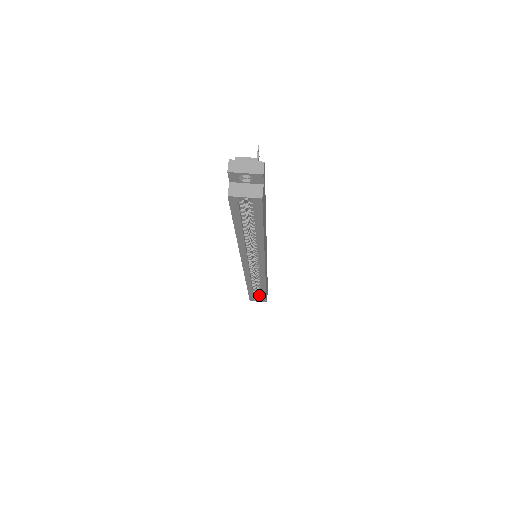
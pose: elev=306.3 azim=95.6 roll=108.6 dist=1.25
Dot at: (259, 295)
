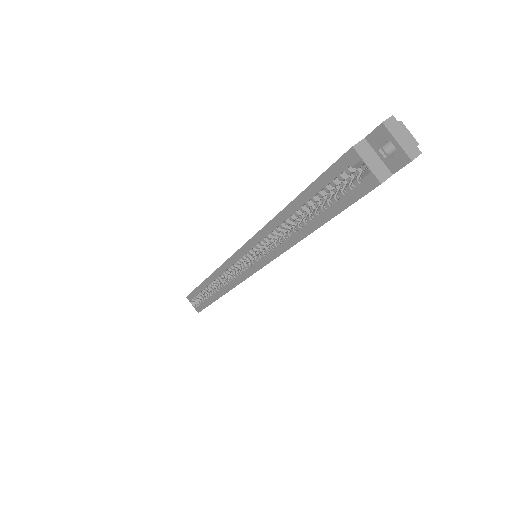
Dot at: (202, 299)
